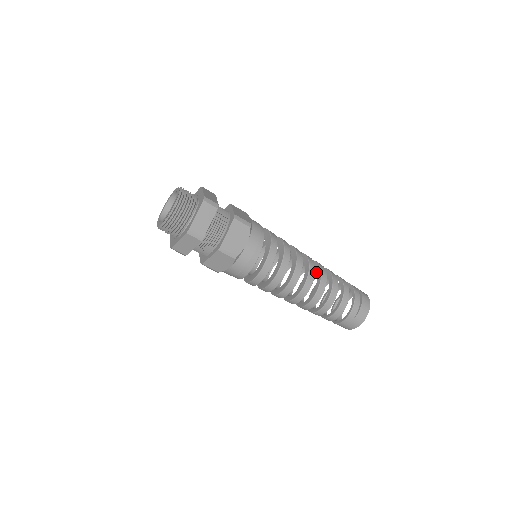
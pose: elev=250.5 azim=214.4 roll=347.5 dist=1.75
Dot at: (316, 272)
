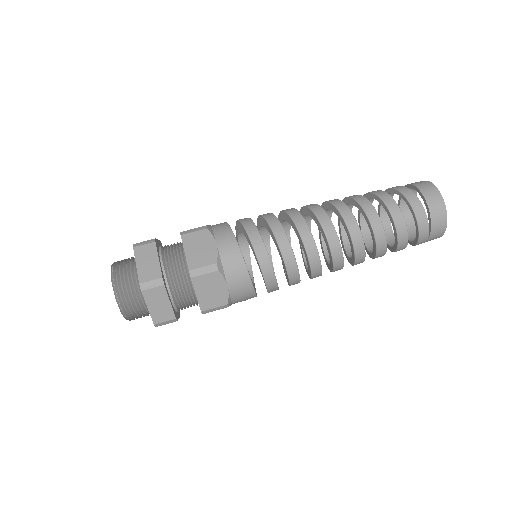
Dot at: (348, 203)
